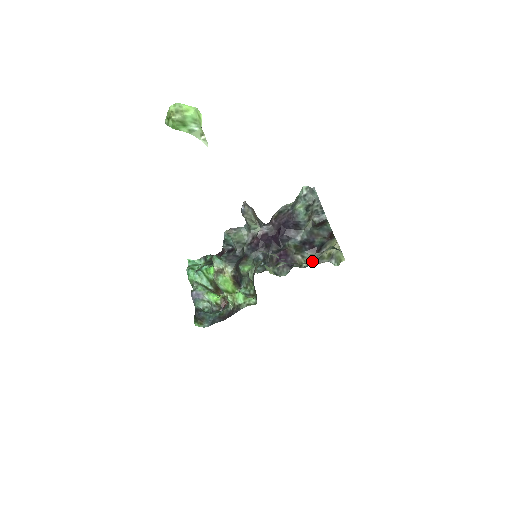
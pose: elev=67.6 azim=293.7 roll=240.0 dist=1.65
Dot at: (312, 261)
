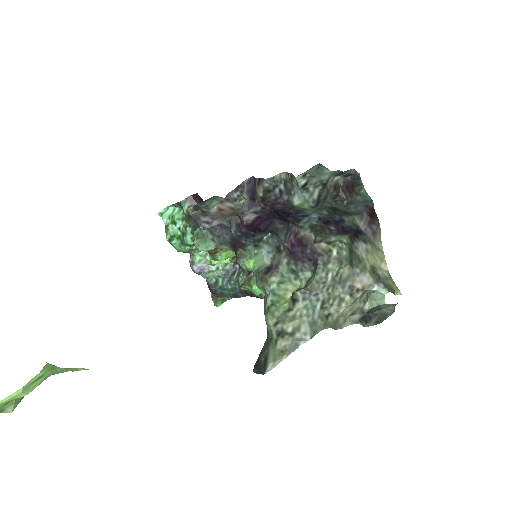
Dot at: (346, 246)
